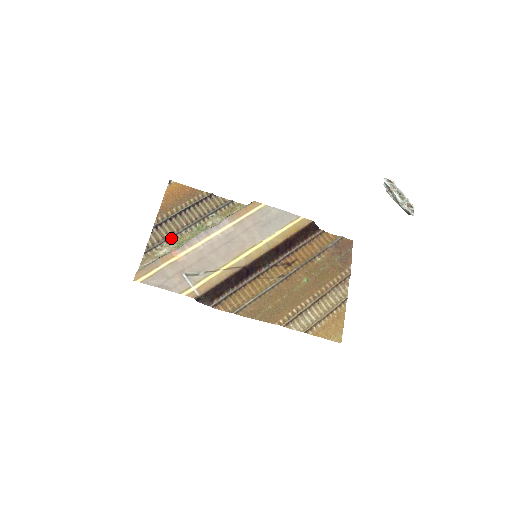
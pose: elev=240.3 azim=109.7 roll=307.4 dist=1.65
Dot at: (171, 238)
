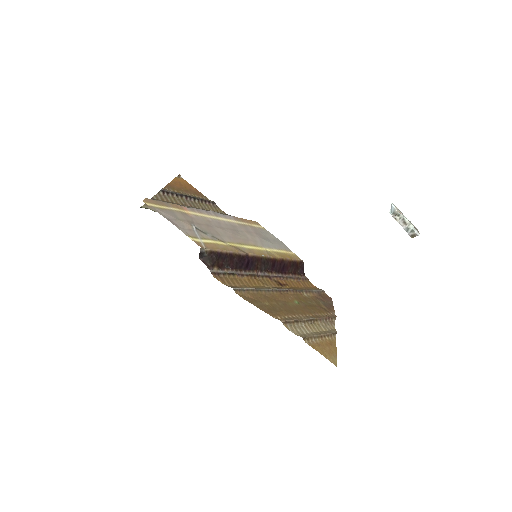
Dot at: occluded
